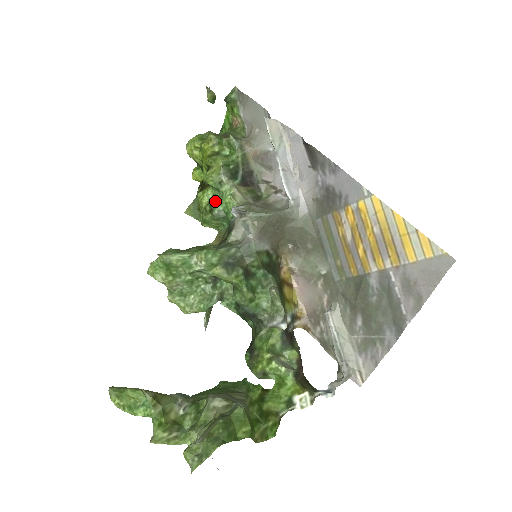
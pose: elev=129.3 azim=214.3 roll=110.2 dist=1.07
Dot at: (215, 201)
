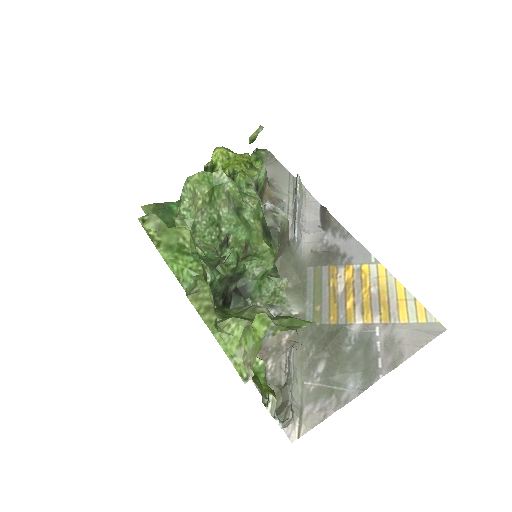
Dot at: occluded
